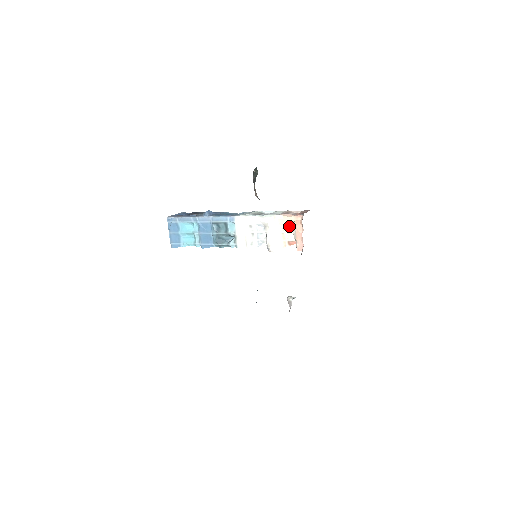
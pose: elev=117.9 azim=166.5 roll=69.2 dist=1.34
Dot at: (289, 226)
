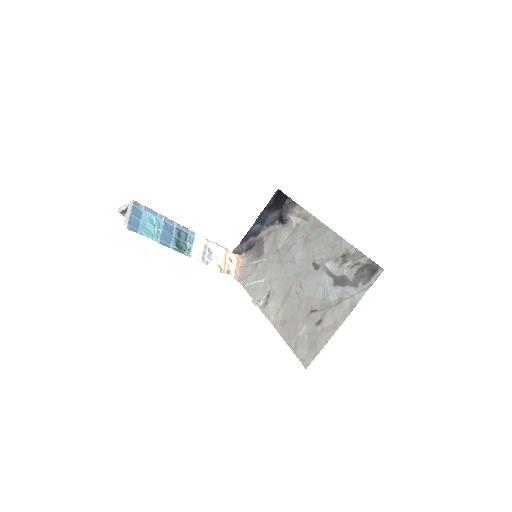
Dot at: (230, 259)
